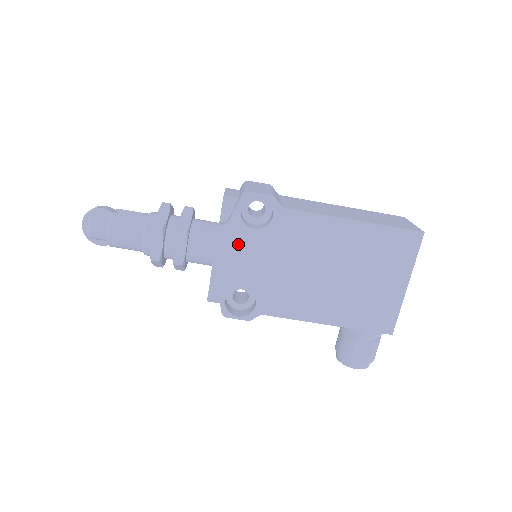
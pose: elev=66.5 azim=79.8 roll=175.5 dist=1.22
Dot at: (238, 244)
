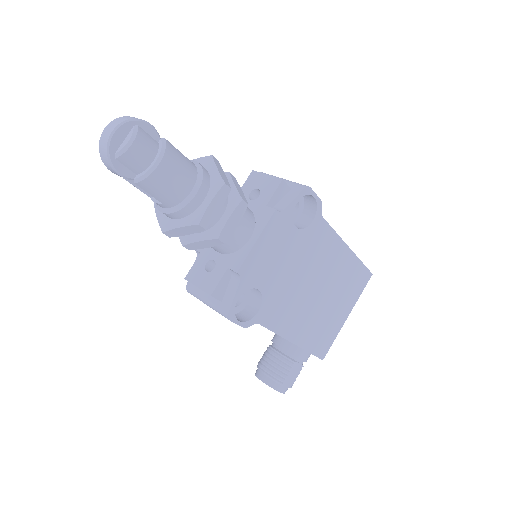
Dot at: (278, 238)
